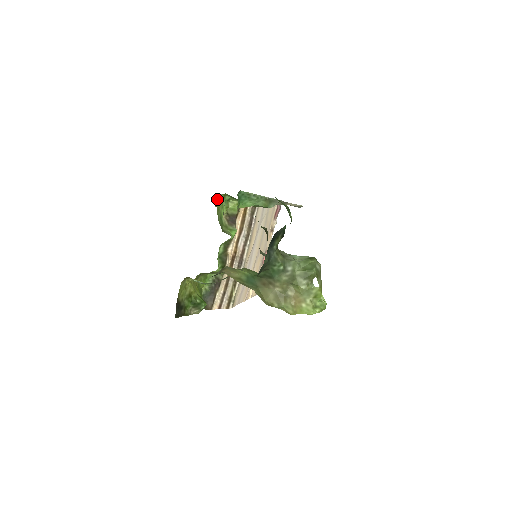
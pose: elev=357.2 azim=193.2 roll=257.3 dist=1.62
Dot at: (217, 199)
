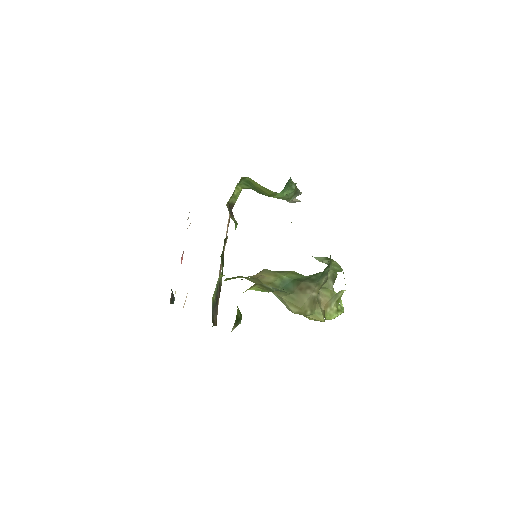
Dot at: occluded
